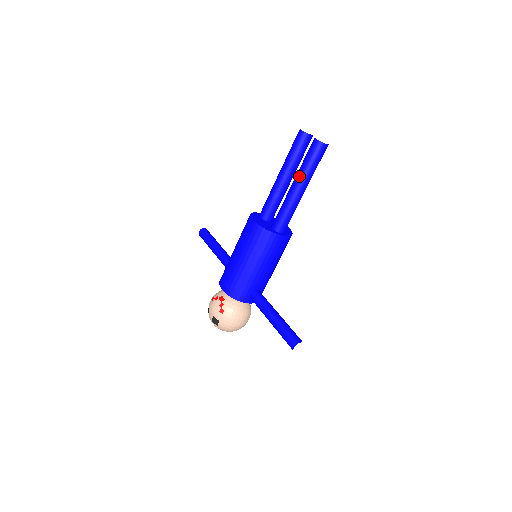
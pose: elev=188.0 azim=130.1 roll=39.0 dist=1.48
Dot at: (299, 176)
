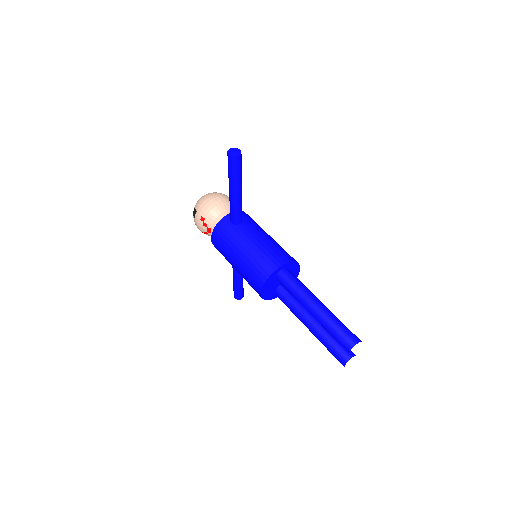
Dot at: (315, 336)
